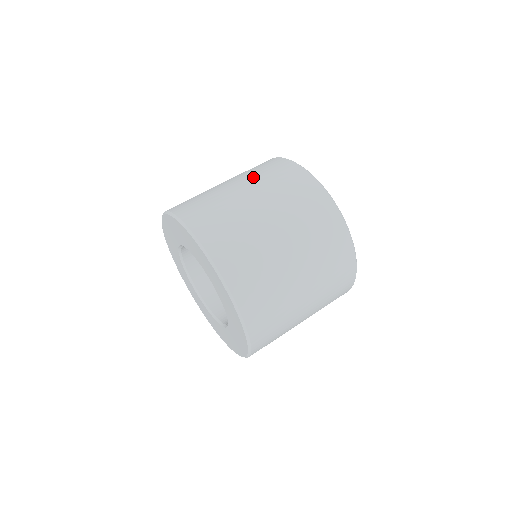
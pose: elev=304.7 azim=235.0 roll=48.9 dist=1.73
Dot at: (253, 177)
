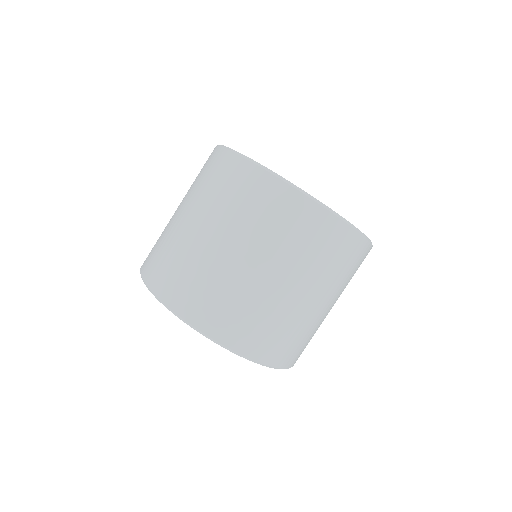
Dot at: (193, 192)
